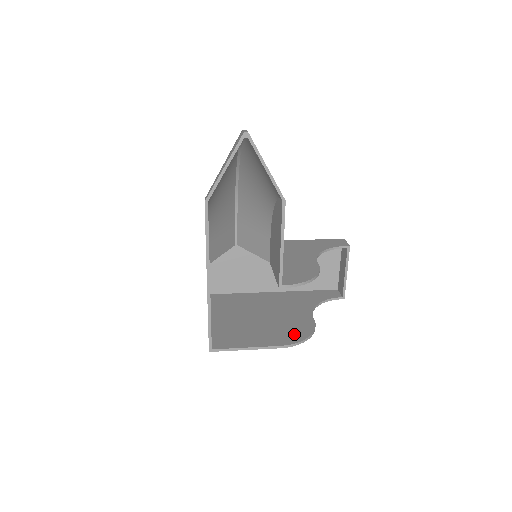
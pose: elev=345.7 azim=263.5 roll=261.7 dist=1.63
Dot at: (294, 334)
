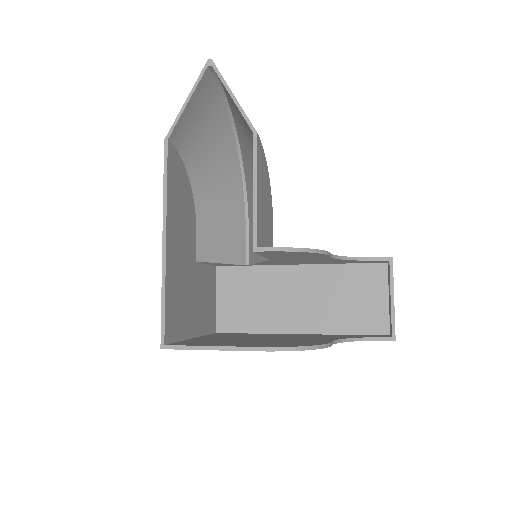
Dot at: (289, 344)
